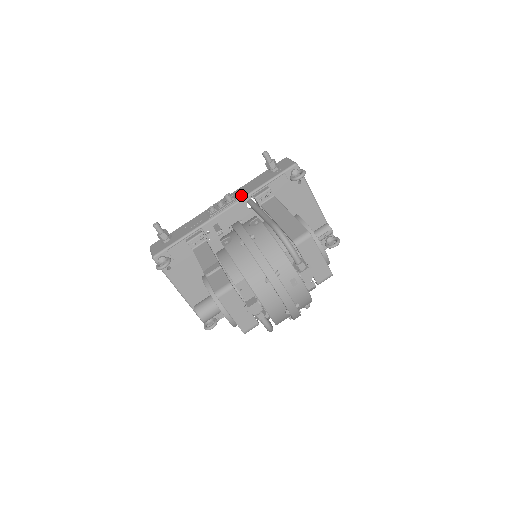
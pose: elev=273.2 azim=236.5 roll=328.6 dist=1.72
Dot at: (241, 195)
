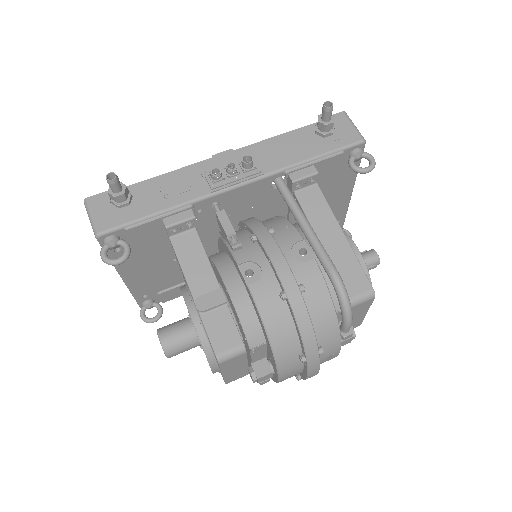
Dot at: (268, 164)
